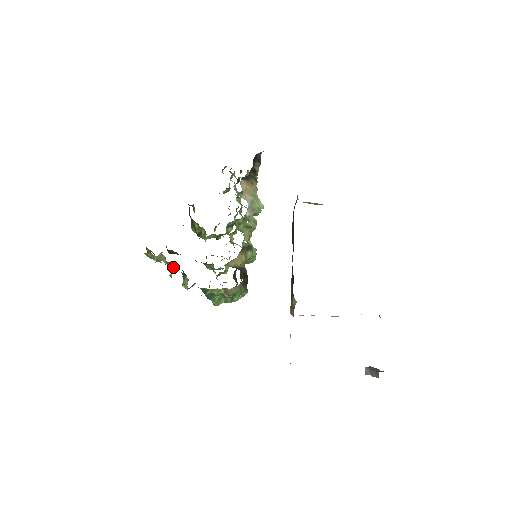
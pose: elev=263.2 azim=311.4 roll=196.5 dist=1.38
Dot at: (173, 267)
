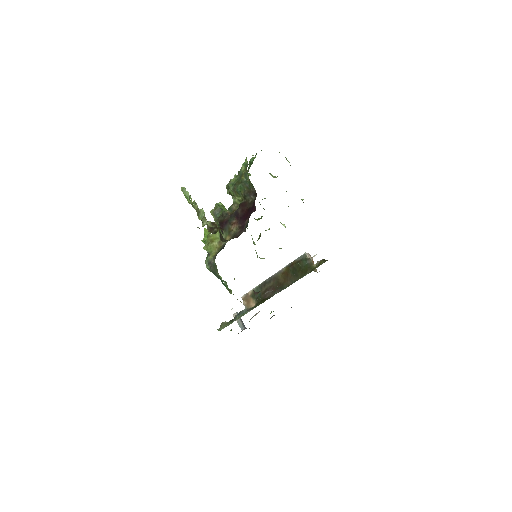
Dot at: occluded
